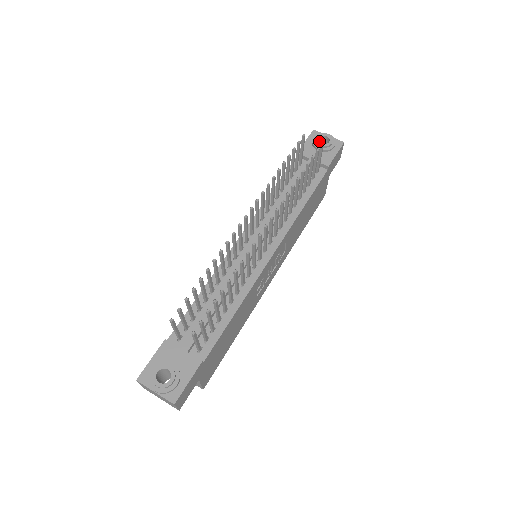
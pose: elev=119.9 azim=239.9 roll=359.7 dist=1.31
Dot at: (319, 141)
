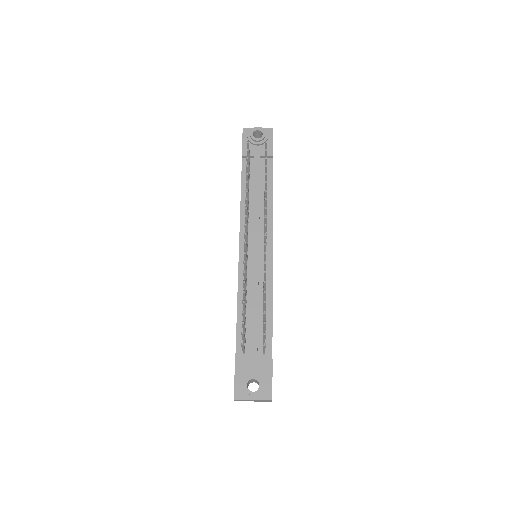
Dot at: occluded
